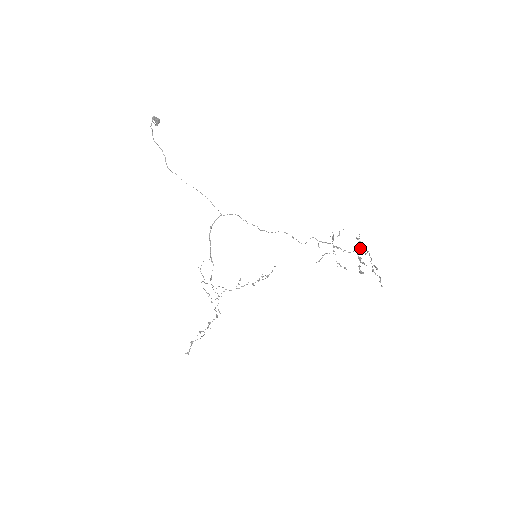
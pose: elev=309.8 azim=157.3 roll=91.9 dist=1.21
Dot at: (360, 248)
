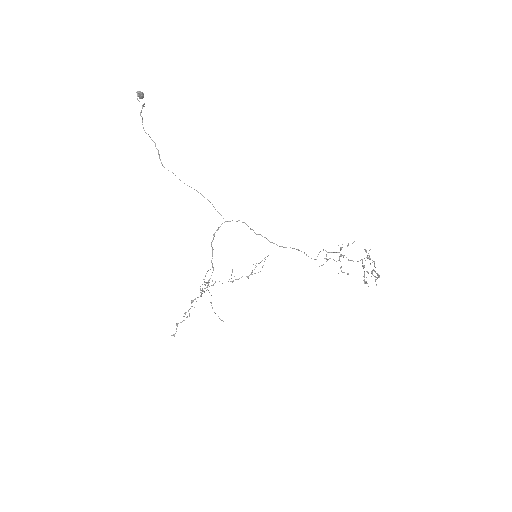
Dot at: (366, 257)
